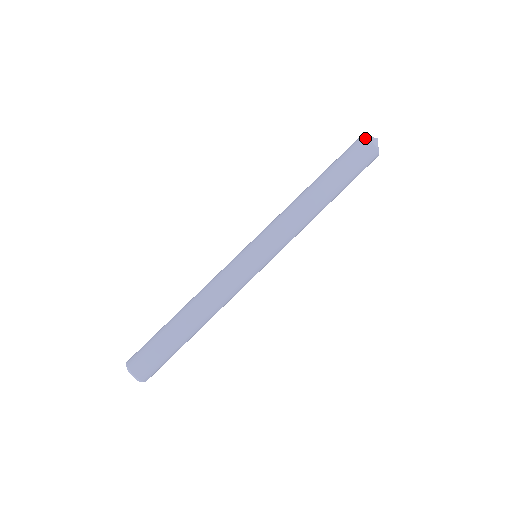
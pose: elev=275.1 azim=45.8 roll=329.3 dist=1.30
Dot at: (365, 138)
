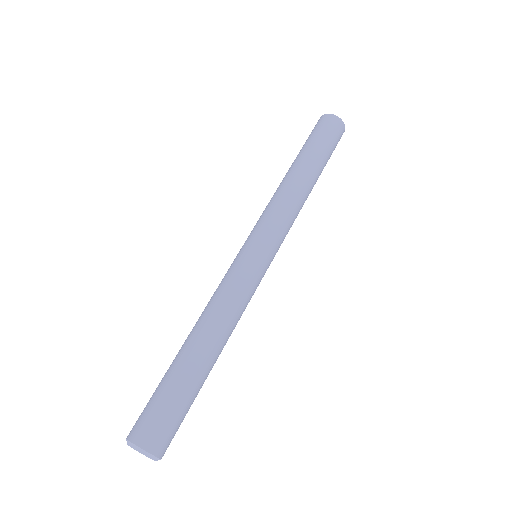
Dot at: (333, 115)
